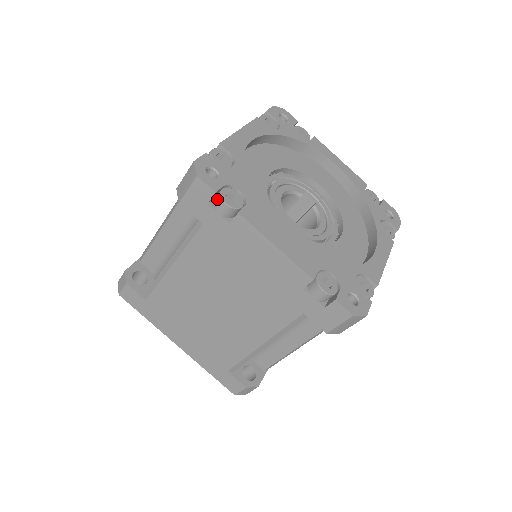
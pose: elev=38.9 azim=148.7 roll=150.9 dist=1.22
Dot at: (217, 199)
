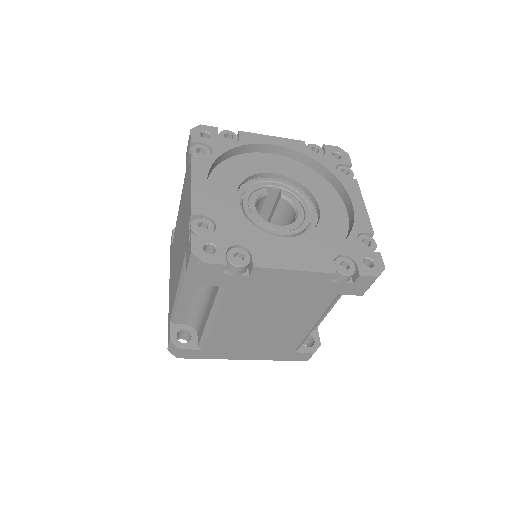
Dot at: (229, 266)
